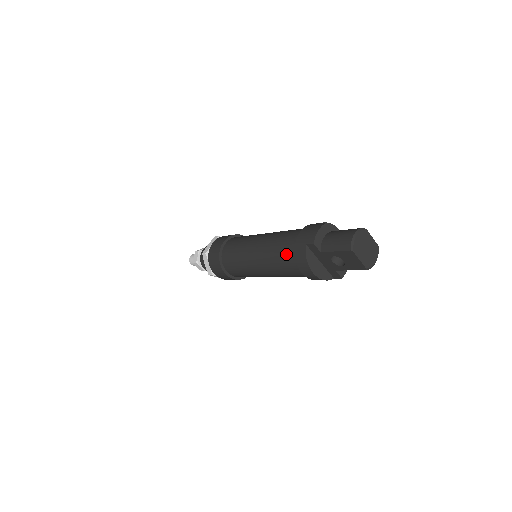
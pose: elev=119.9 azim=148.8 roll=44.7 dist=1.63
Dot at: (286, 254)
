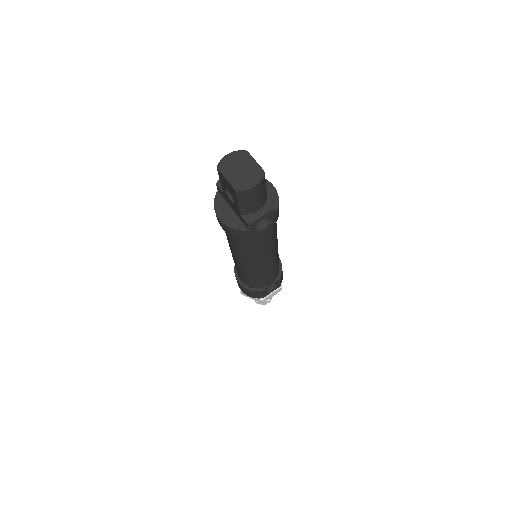
Dot at: occluded
